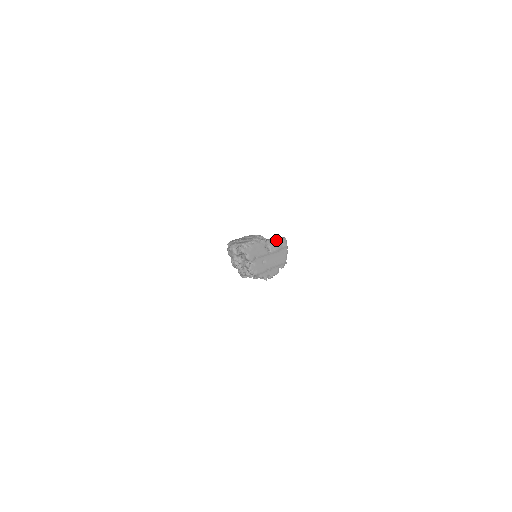
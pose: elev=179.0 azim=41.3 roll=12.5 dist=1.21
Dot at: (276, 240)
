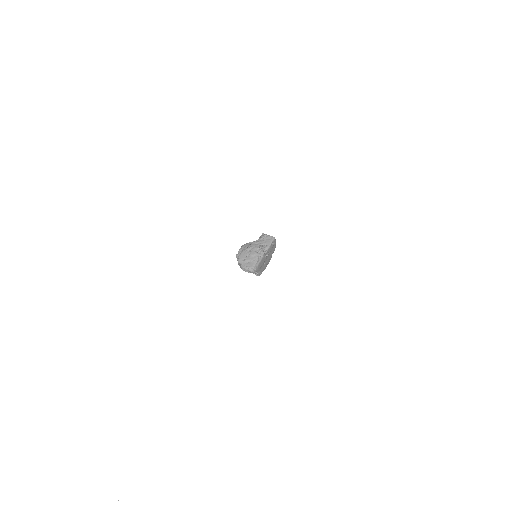
Dot at: (270, 246)
